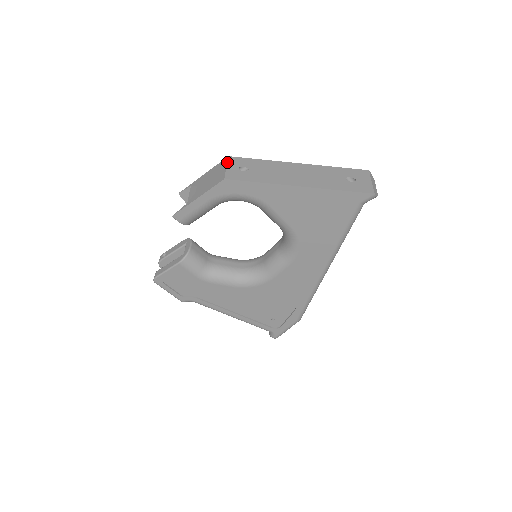
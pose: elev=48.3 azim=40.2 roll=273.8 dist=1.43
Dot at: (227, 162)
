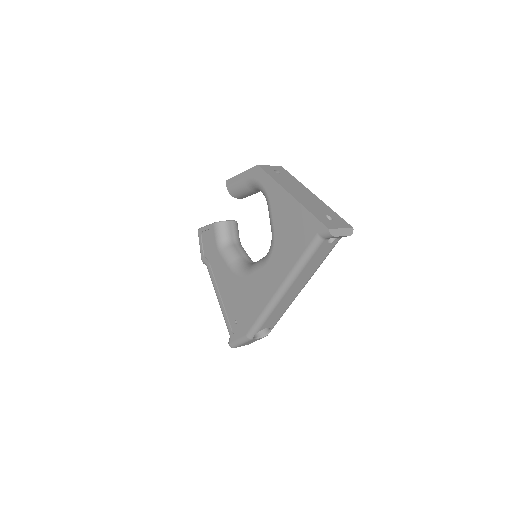
Dot at: (275, 166)
